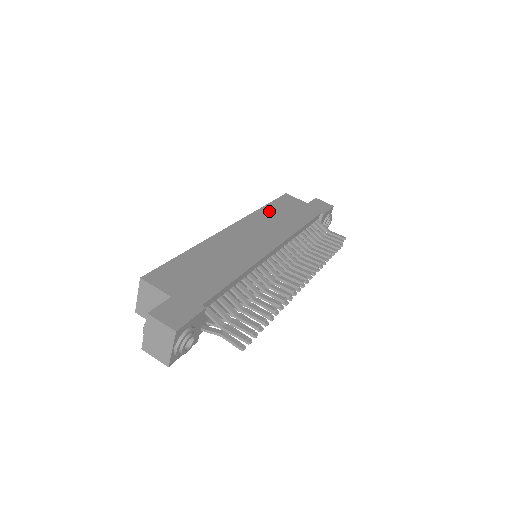
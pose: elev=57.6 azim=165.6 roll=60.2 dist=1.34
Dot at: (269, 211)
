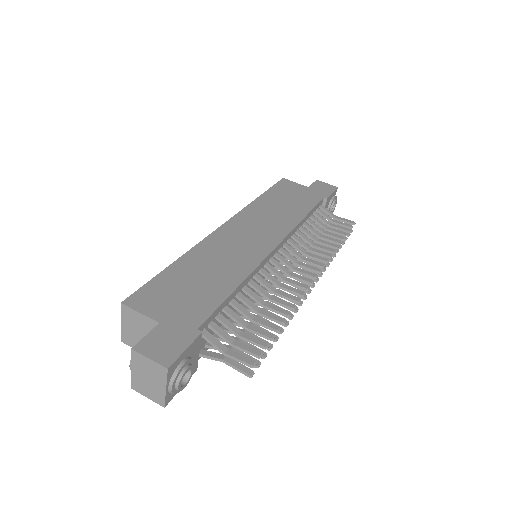
Dot at: (266, 201)
